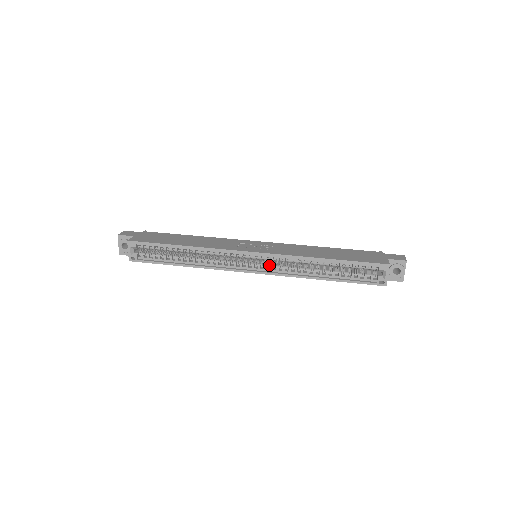
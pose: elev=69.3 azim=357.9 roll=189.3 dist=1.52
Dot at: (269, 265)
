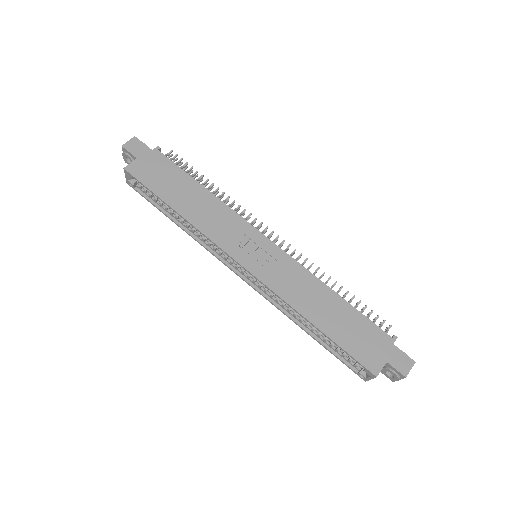
Dot at: (259, 282)
